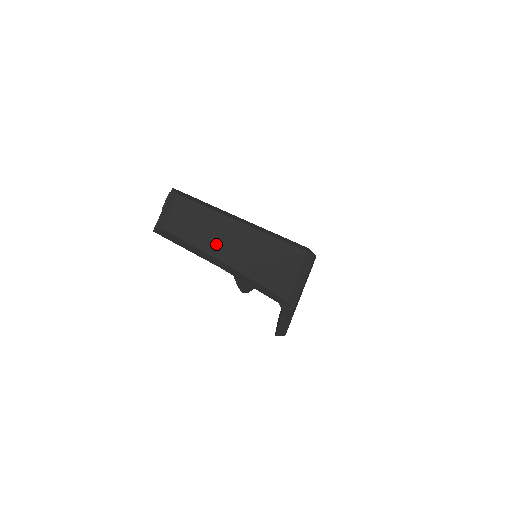
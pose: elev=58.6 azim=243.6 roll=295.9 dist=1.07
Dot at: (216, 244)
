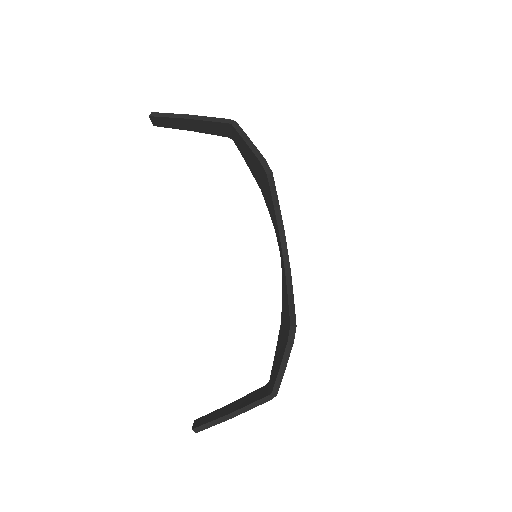
Dot at: occluded
